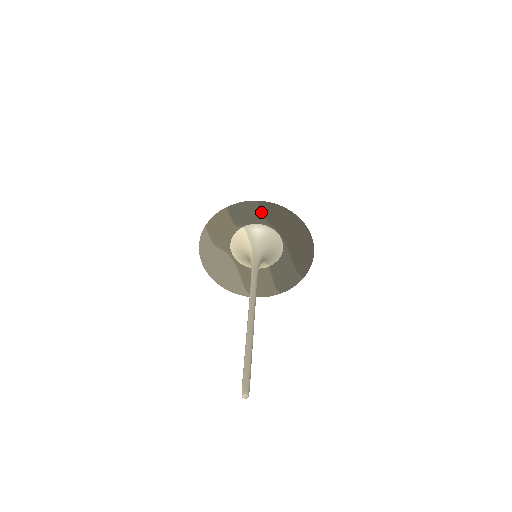
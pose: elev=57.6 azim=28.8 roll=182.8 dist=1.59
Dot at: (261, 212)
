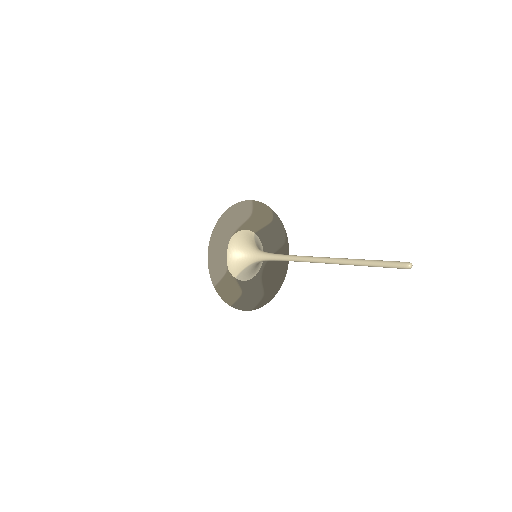
Dot at: (285, 235)
